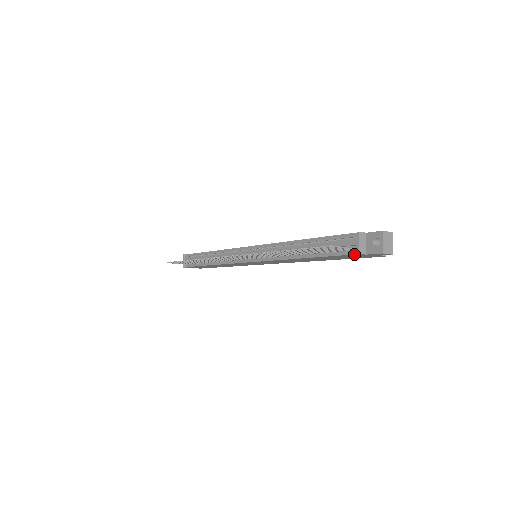
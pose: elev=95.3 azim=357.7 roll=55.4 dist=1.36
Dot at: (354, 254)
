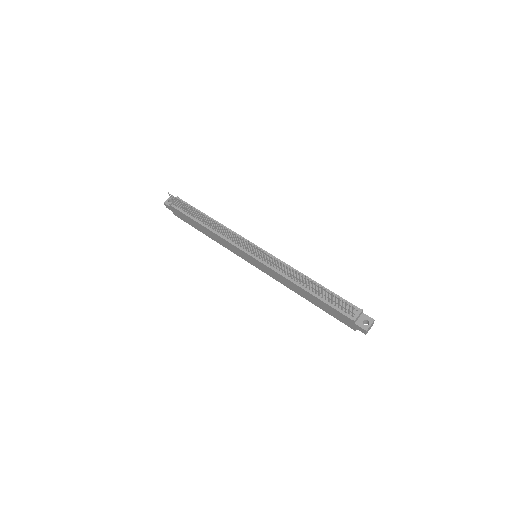
Dot at: (350, 318)
